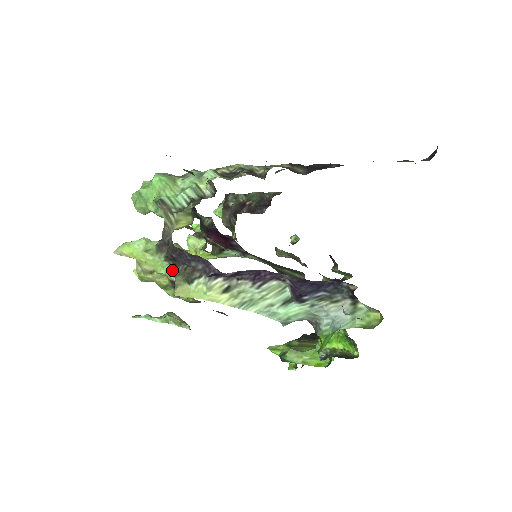
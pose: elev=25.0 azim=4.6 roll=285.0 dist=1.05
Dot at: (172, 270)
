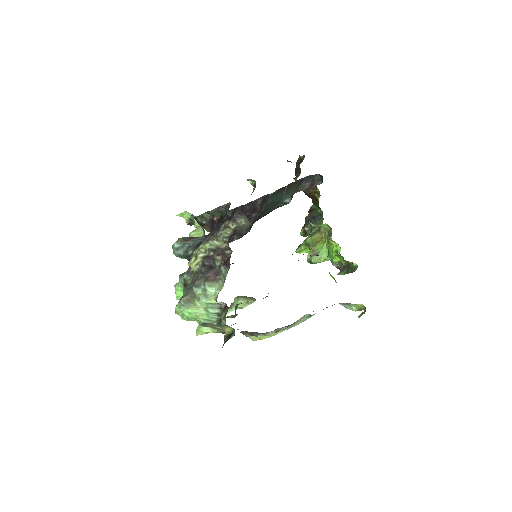
Dot at: (237, 329)
